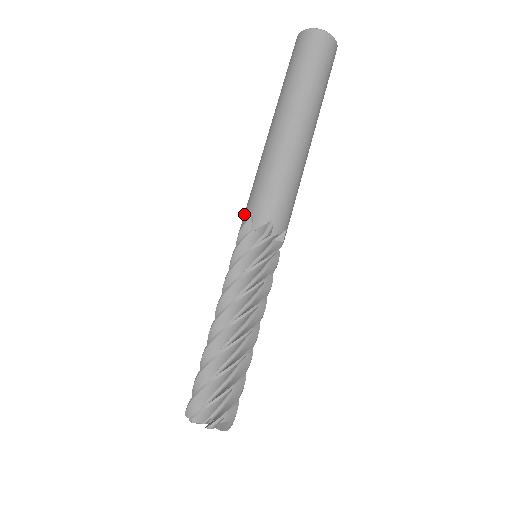
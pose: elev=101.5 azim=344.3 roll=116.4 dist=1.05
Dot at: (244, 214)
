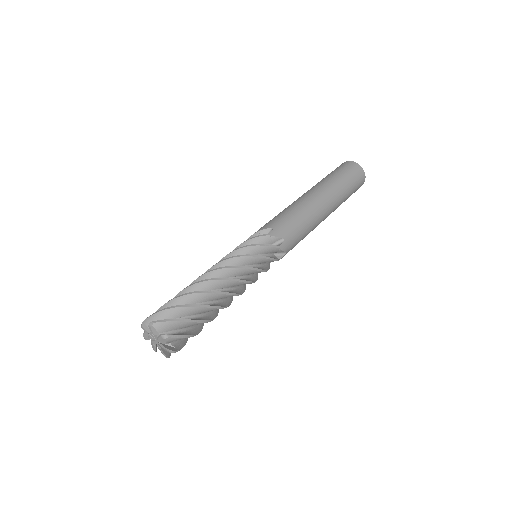
Dot at: occluded
